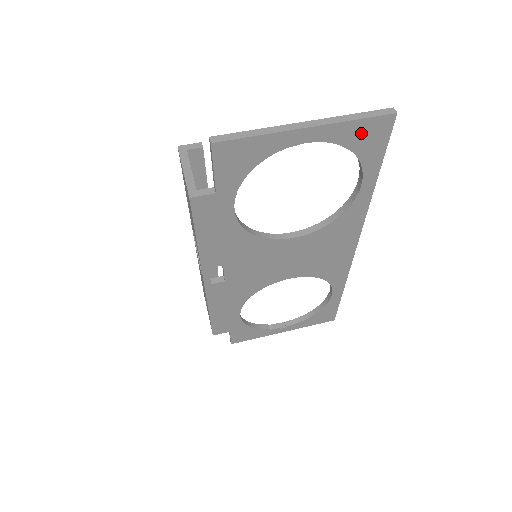
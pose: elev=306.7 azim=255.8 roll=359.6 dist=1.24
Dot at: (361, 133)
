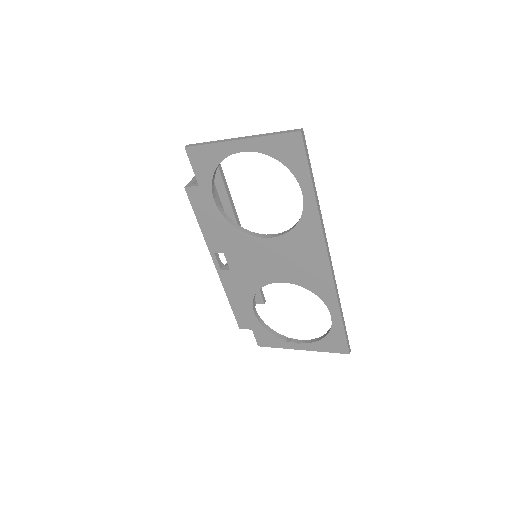
Dot at: (280, 146)
